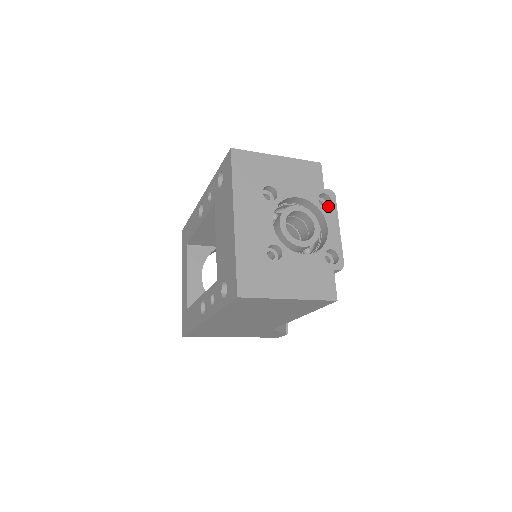
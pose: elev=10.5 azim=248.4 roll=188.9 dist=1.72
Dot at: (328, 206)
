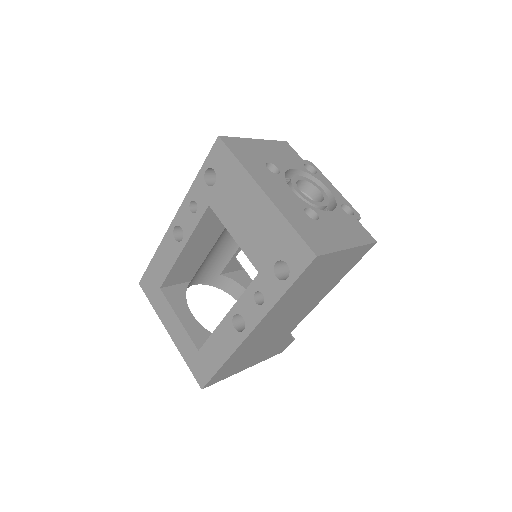
Dot at: occluded
